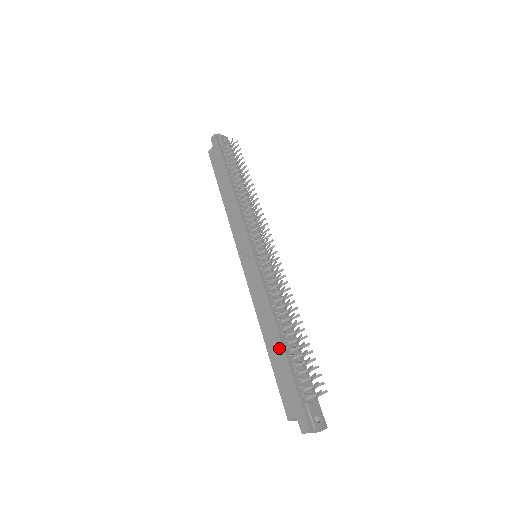
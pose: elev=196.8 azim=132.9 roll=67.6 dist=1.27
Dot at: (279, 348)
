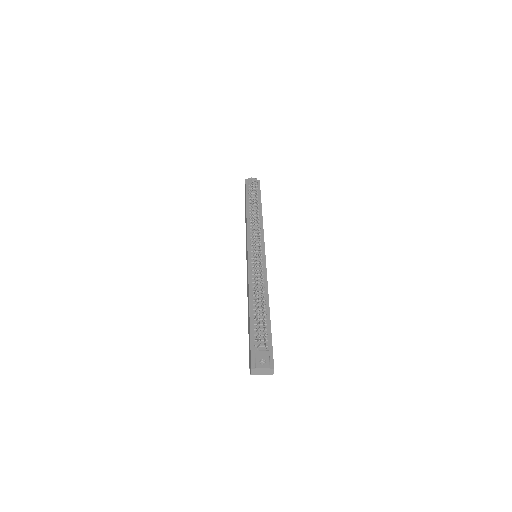
Dot at: (249, 316)
